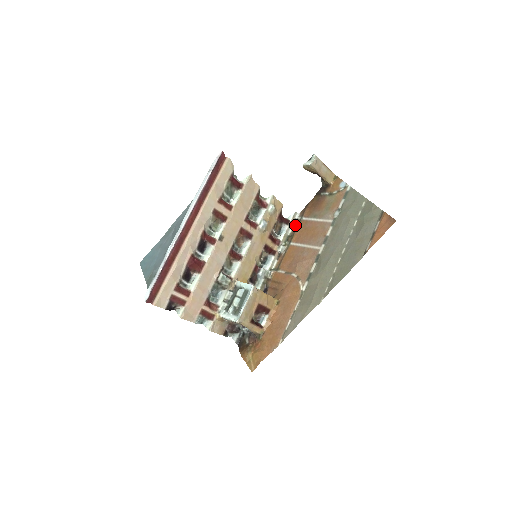
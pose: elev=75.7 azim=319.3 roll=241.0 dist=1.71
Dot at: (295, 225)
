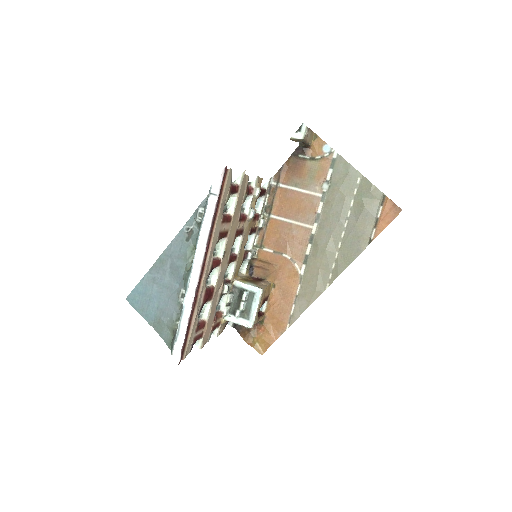
Dot at: (271, 193)
